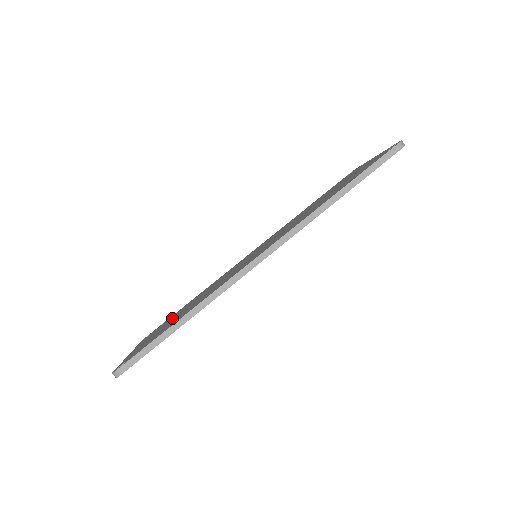
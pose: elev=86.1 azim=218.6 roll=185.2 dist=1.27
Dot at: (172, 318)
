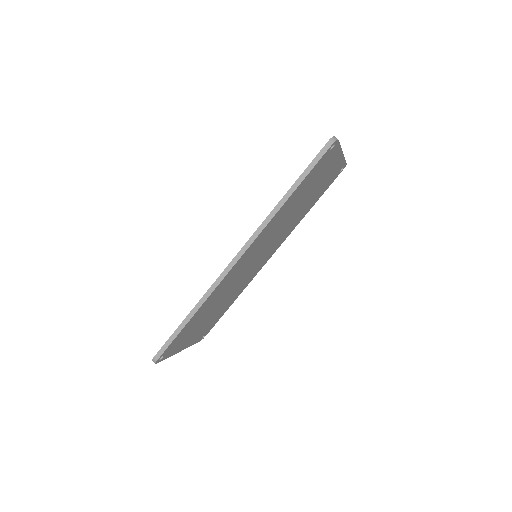
Dot at: occluded
